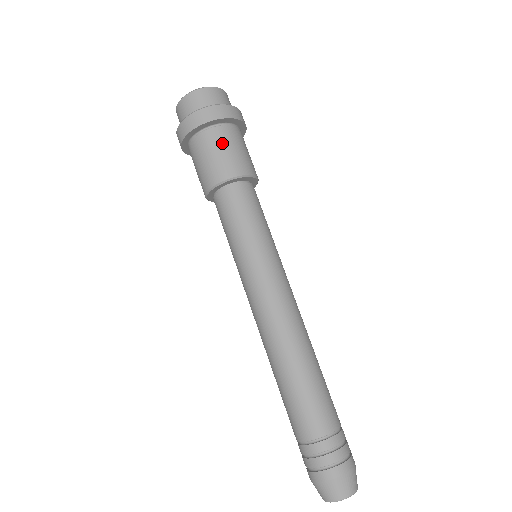
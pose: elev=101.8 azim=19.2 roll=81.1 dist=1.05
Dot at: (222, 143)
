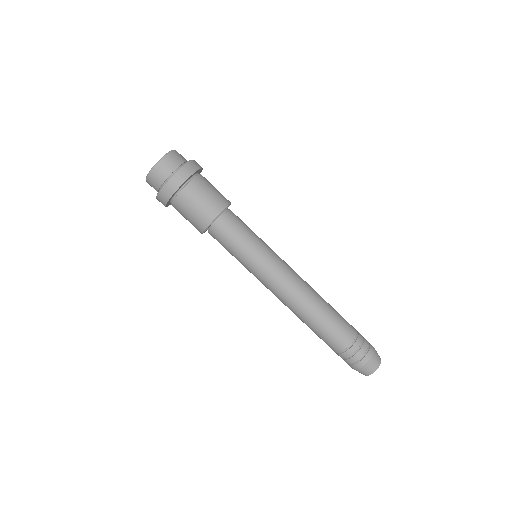
Dot at: (204, 188)
